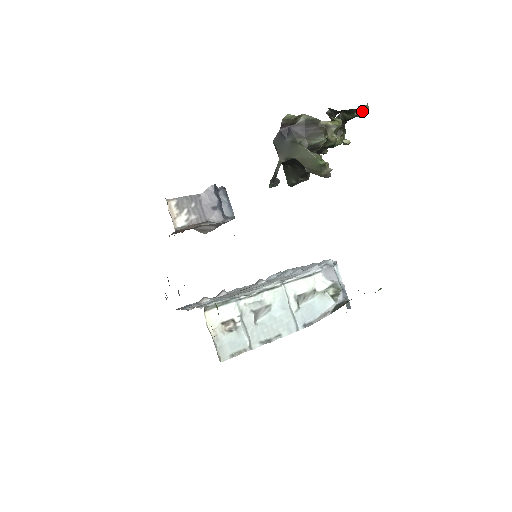
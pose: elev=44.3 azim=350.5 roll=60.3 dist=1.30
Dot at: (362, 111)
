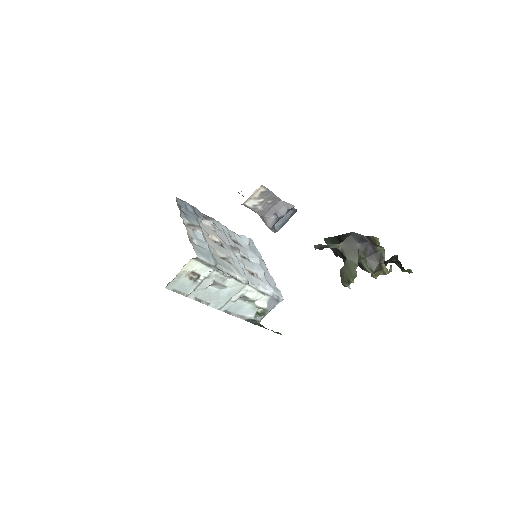
Dot at: (407, 271)
